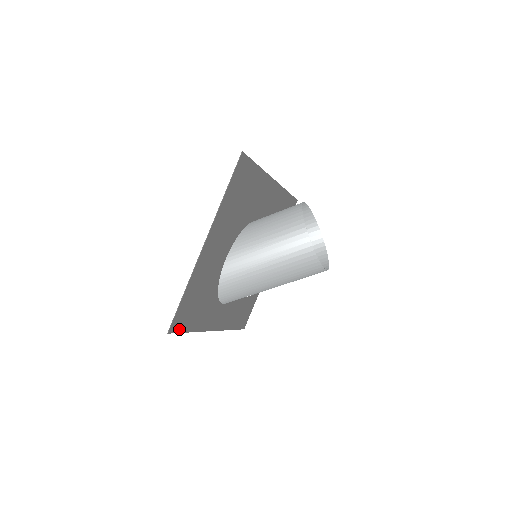
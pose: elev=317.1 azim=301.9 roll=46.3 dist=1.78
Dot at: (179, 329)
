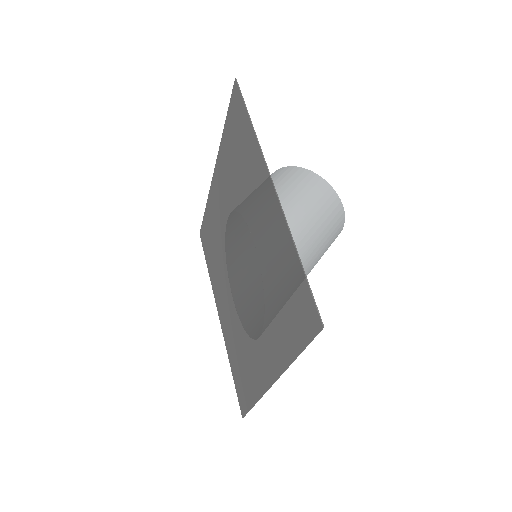
Dot at: (308, 334)
